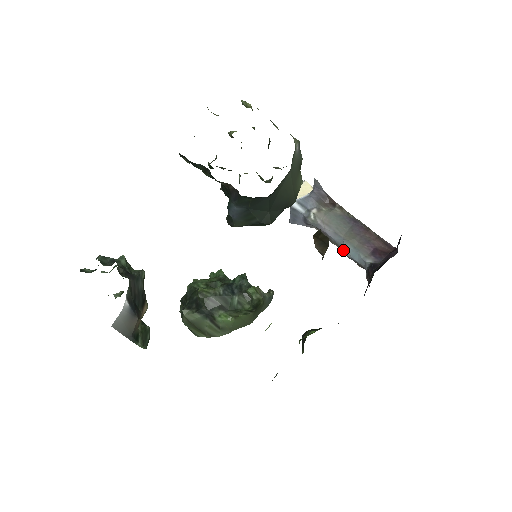
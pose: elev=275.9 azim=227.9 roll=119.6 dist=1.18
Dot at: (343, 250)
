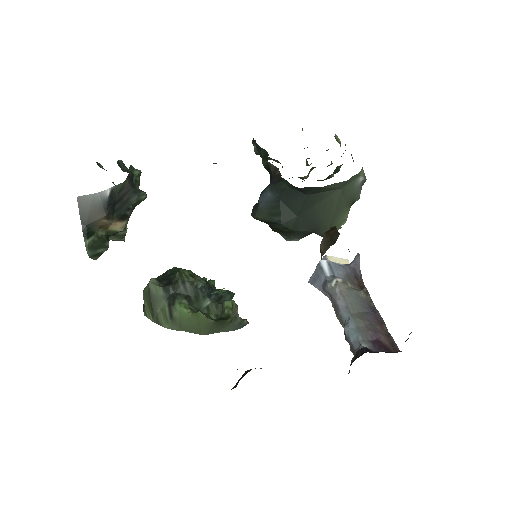
Dot at: (344, 326)
